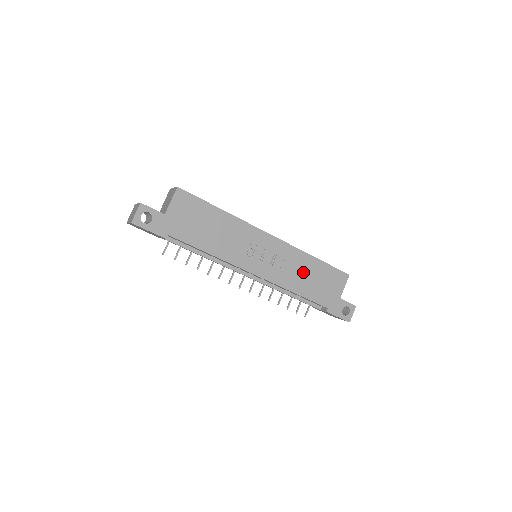
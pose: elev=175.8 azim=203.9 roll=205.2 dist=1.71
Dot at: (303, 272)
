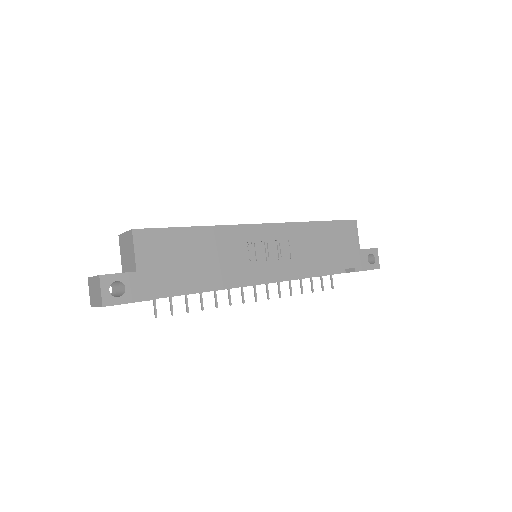
Dot at: (314, 245)
